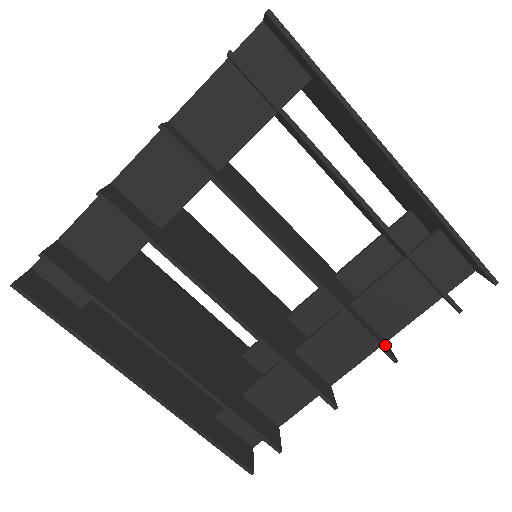
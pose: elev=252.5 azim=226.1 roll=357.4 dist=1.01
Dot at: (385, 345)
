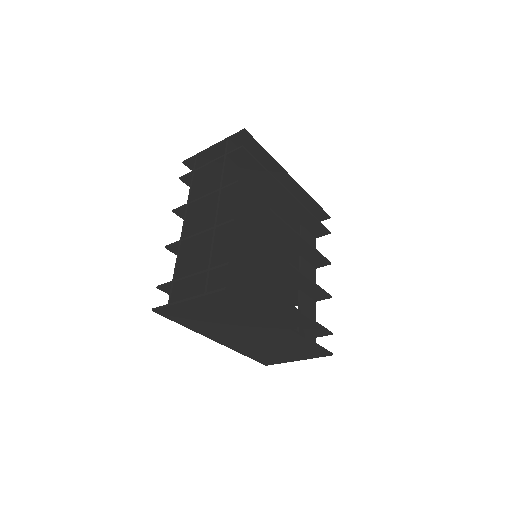
Dot at: (322, 261)
